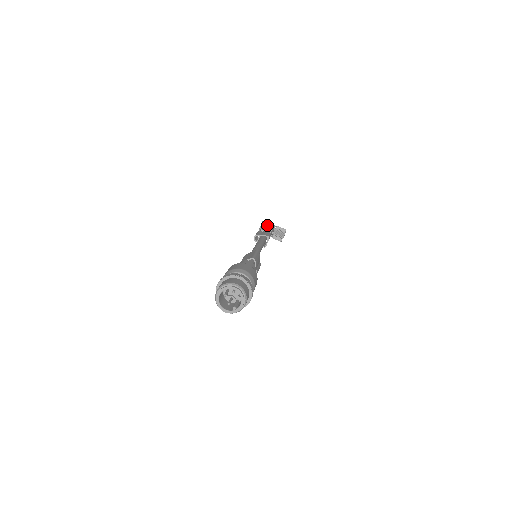
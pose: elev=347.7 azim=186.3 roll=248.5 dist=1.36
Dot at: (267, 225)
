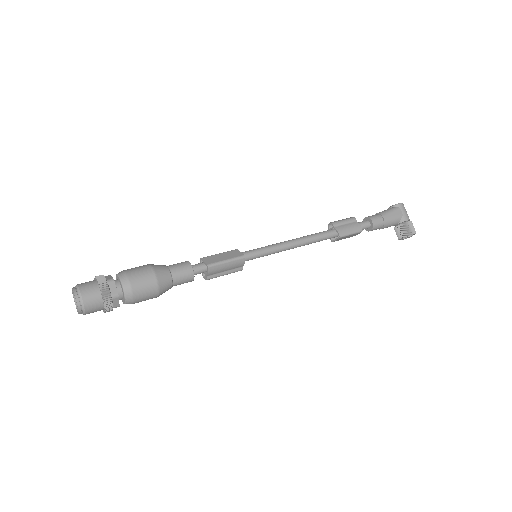
Dot at: (388, 214)
